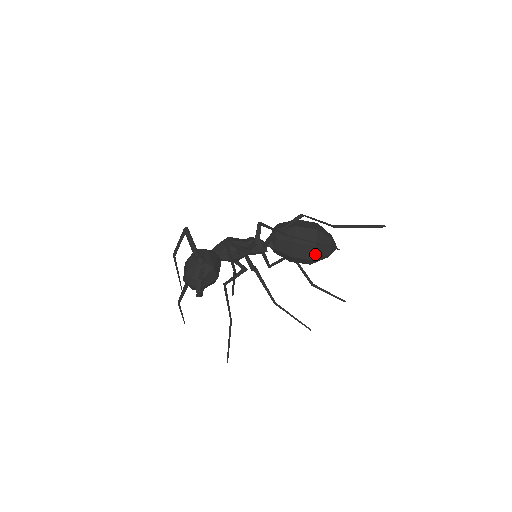
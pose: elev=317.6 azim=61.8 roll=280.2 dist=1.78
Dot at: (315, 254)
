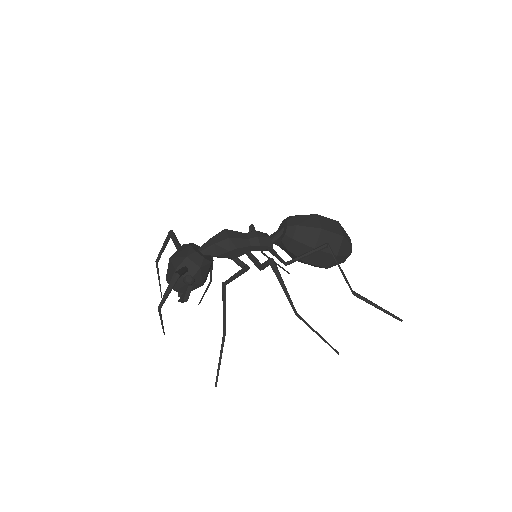
Dot at: occluded
